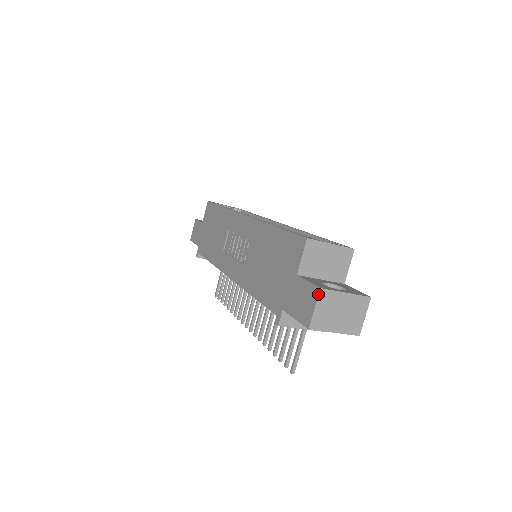
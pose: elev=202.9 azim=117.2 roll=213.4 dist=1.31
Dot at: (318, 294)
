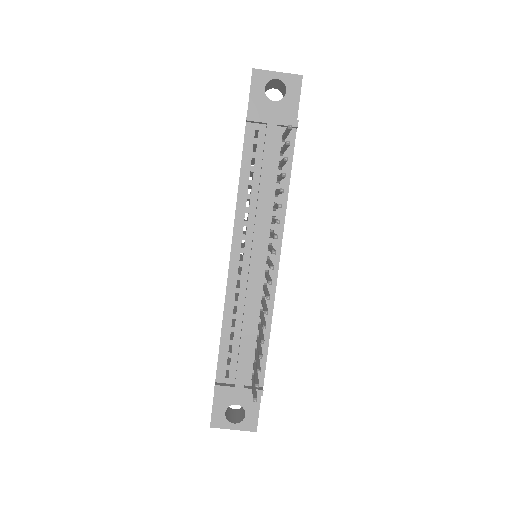
Dot at: occluded
